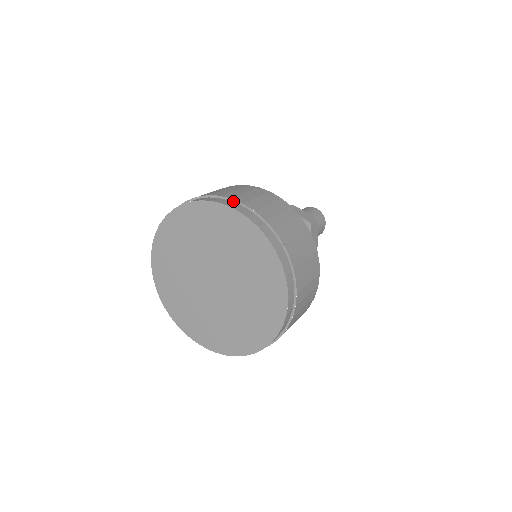
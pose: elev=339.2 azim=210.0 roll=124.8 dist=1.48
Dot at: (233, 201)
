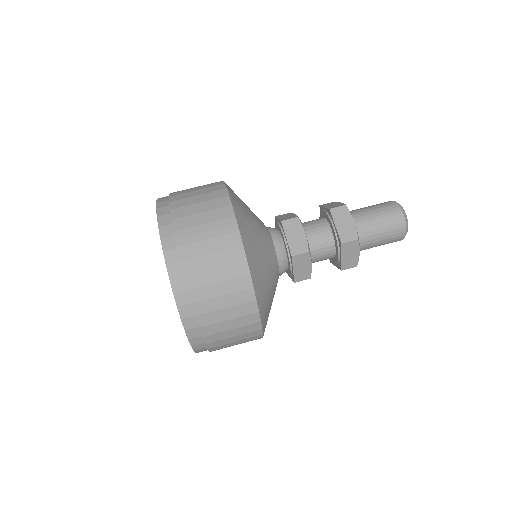
Dot at: (196, 318)
